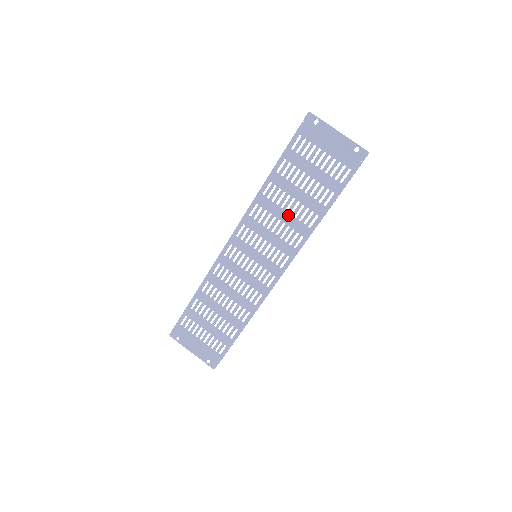
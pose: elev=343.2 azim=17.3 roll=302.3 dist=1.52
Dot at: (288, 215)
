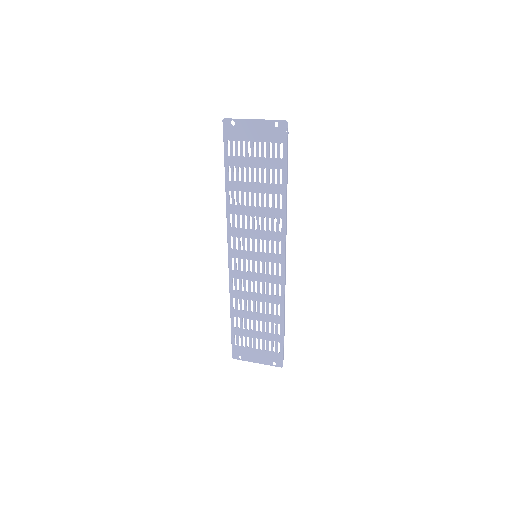
Dot at: (259, 209)
